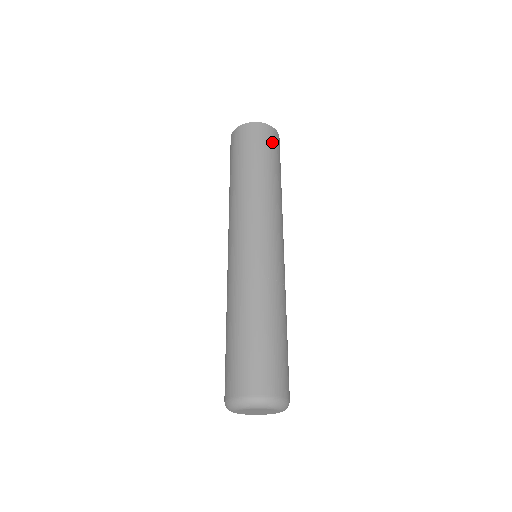
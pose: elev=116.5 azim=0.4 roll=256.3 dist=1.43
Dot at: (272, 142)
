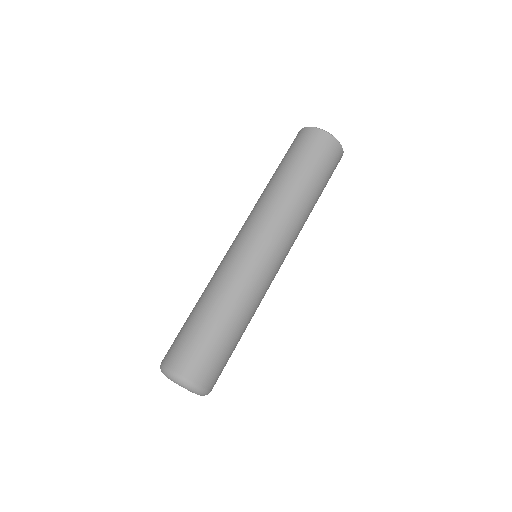
Dot at: (308, 144)
